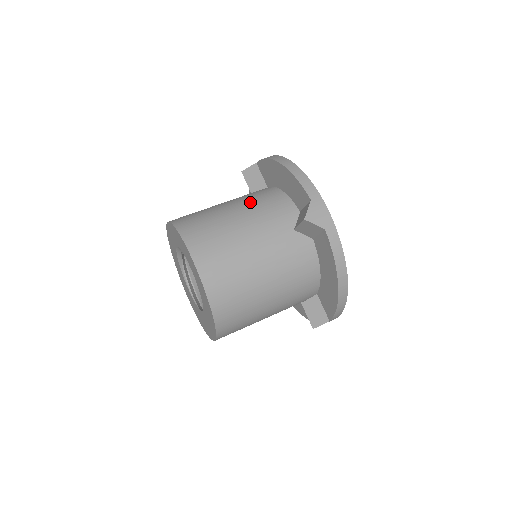
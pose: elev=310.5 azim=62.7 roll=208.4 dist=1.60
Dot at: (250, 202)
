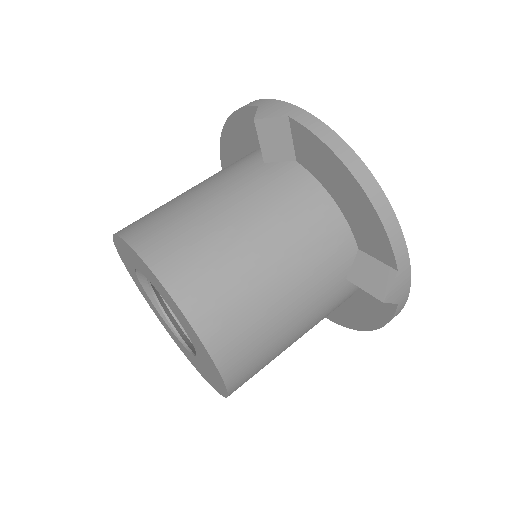
Dot at: occluded
